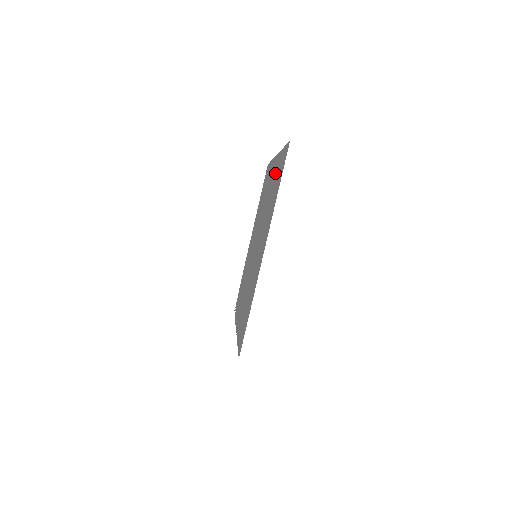
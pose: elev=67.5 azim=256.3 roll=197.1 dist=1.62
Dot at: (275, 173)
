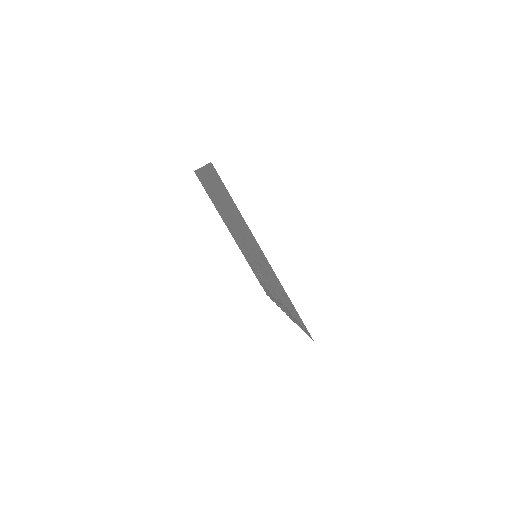
Dot at: (215, 186)
